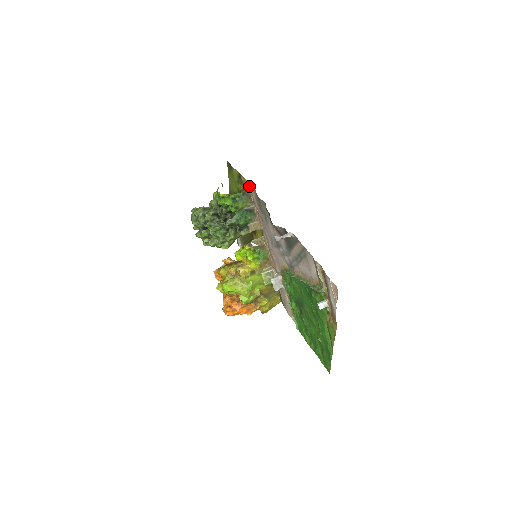
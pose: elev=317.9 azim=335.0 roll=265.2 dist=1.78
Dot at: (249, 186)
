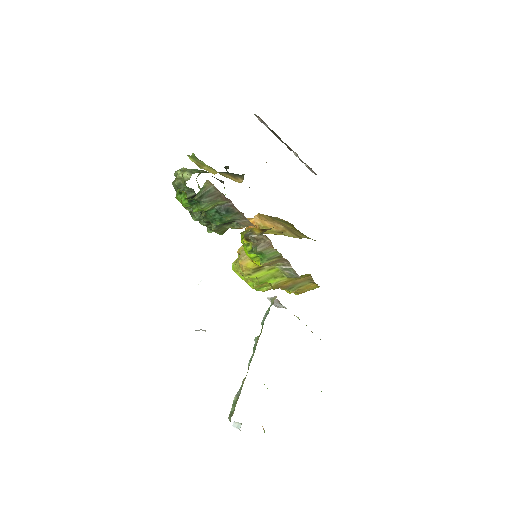
Dot at: occluded
